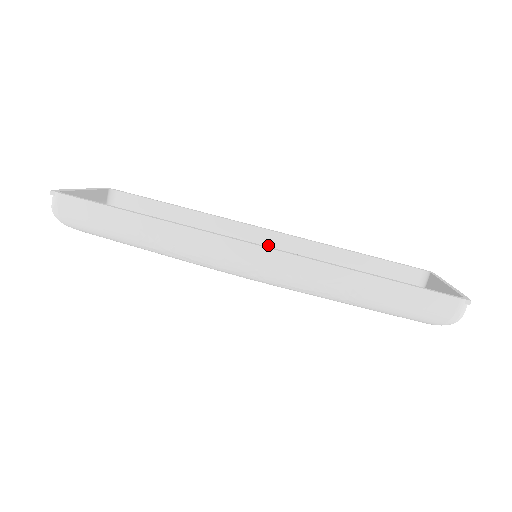
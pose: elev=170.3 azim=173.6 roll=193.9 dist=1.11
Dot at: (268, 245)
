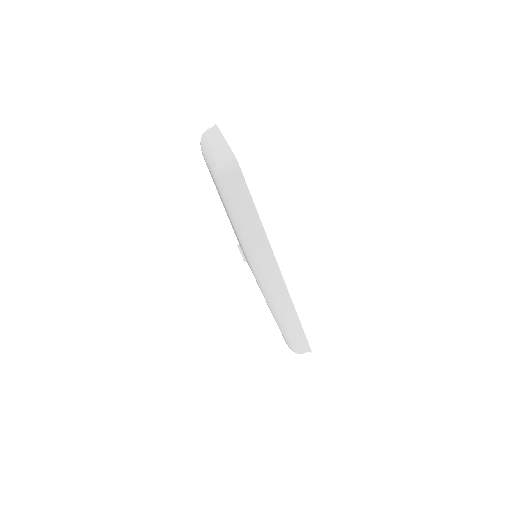
Dot at: occluded
